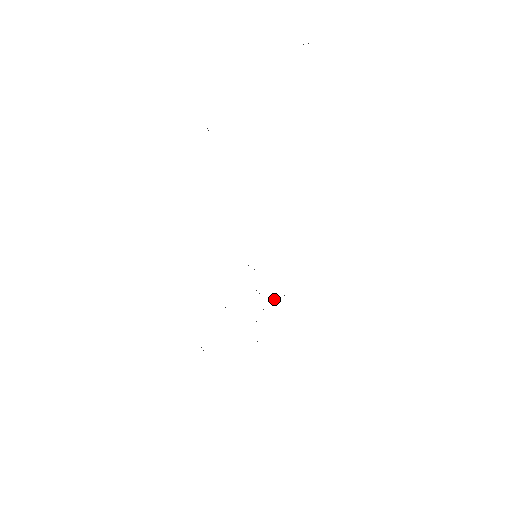
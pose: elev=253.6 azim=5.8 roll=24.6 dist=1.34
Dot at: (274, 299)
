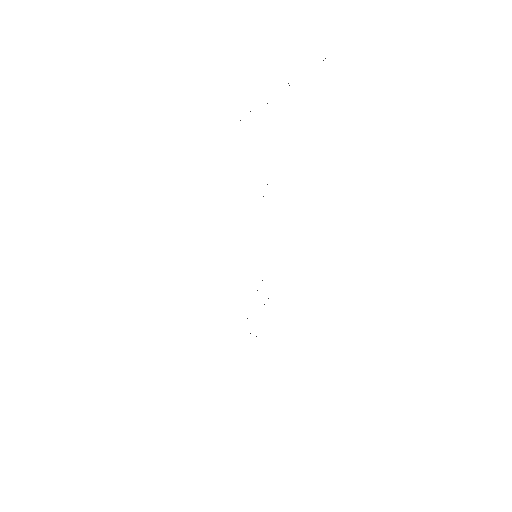
Dot at: occluded
